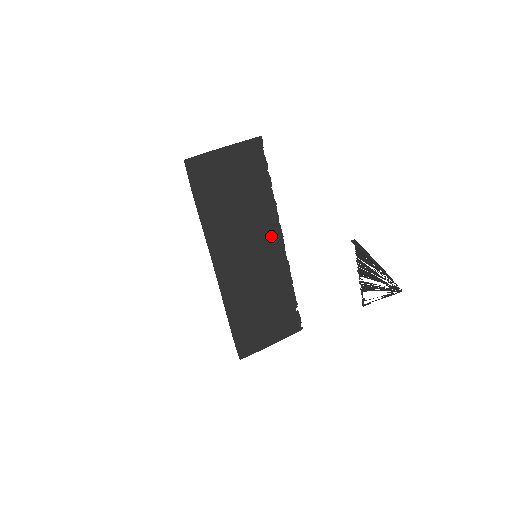
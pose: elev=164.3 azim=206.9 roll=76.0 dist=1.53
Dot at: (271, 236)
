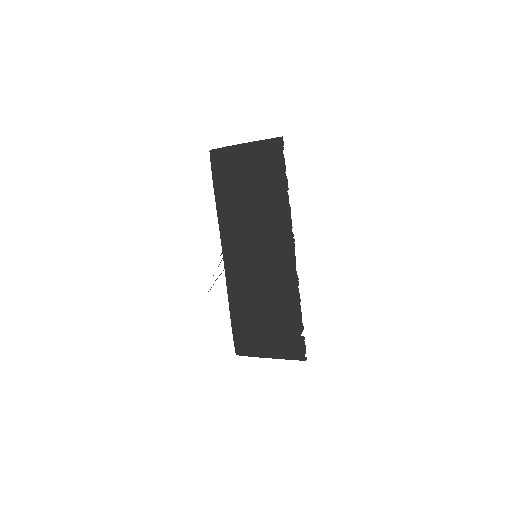
Dot at: (282, 243)
